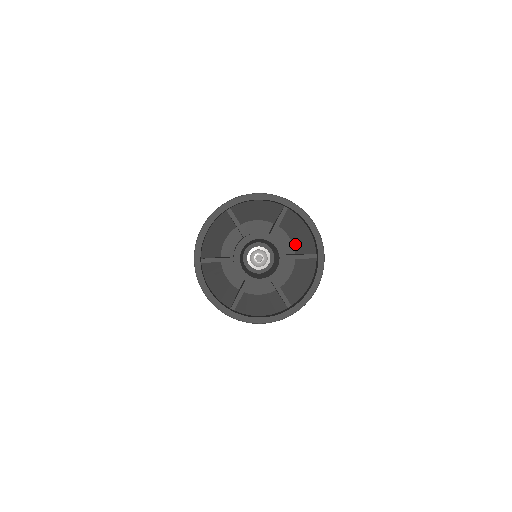
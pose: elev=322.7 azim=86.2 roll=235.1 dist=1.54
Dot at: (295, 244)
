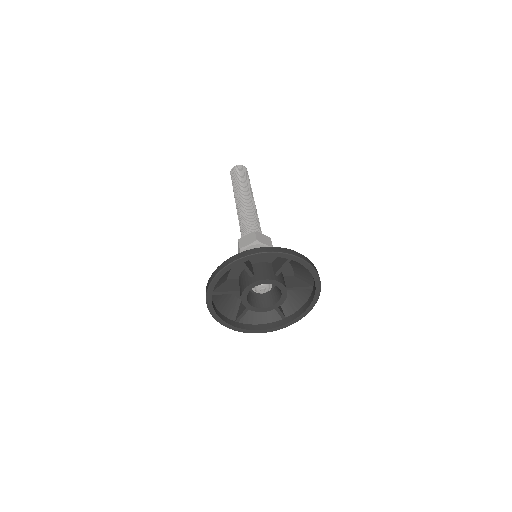
Dot at: (295, 270)
